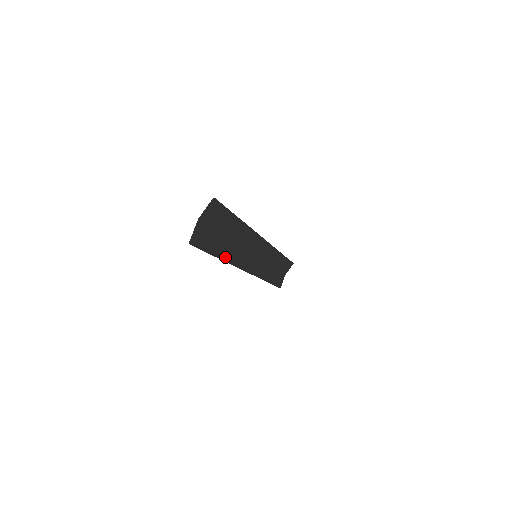
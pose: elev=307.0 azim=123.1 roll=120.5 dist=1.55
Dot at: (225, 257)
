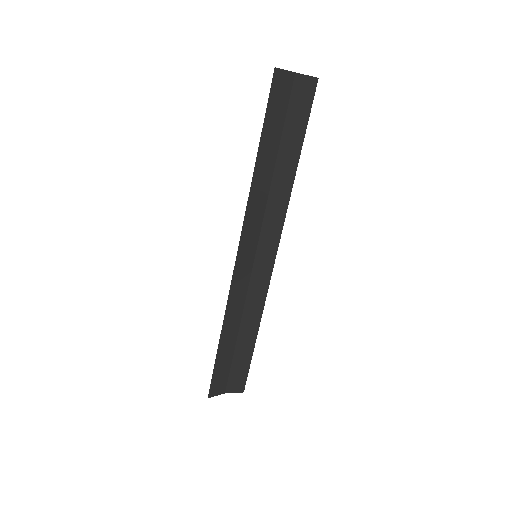
Dot at: (257, 170)
